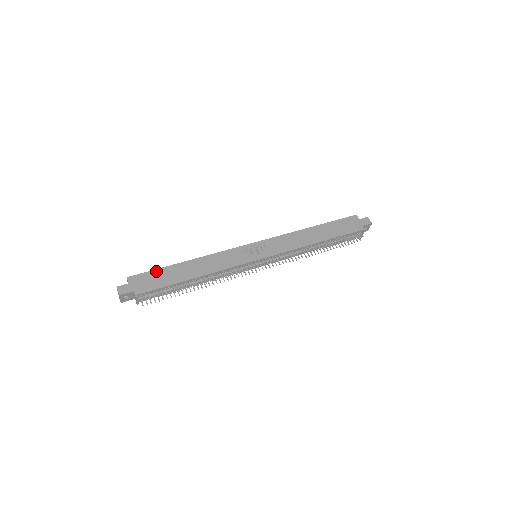
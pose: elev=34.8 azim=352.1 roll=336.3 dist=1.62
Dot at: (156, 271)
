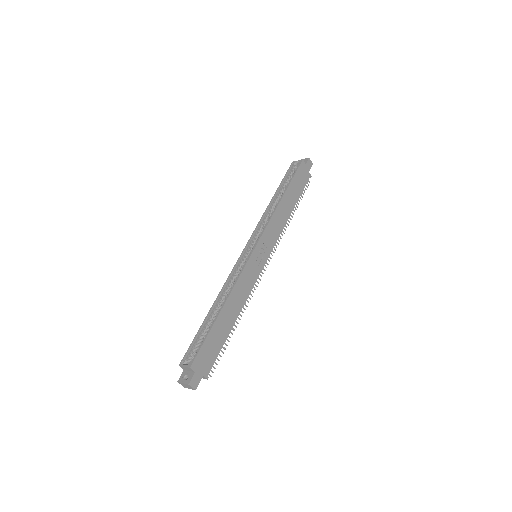
Dot at: (207, 340)
